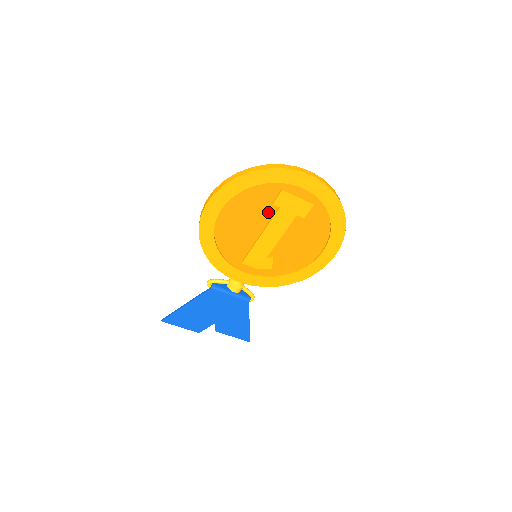
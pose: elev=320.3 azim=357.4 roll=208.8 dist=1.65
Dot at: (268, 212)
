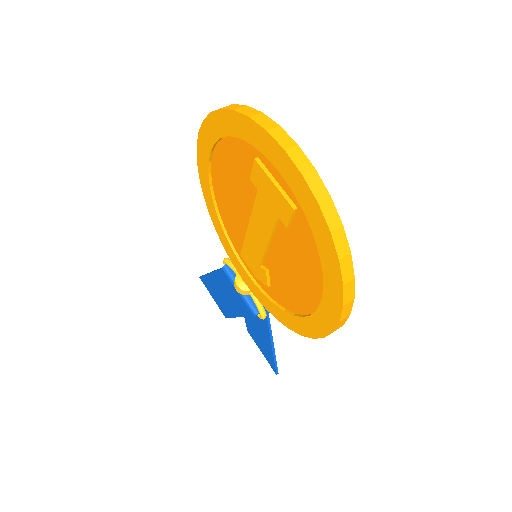
Dot at: (252, 191)
